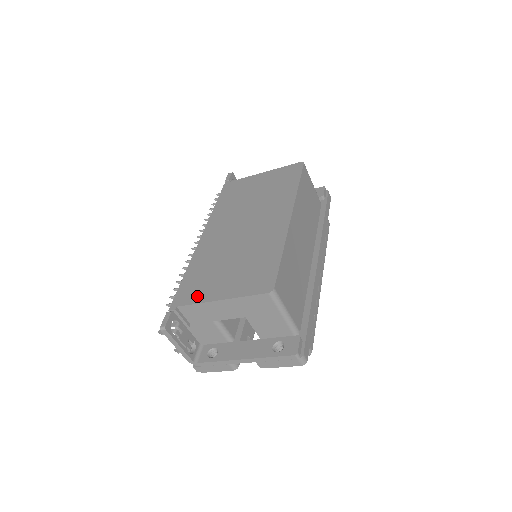
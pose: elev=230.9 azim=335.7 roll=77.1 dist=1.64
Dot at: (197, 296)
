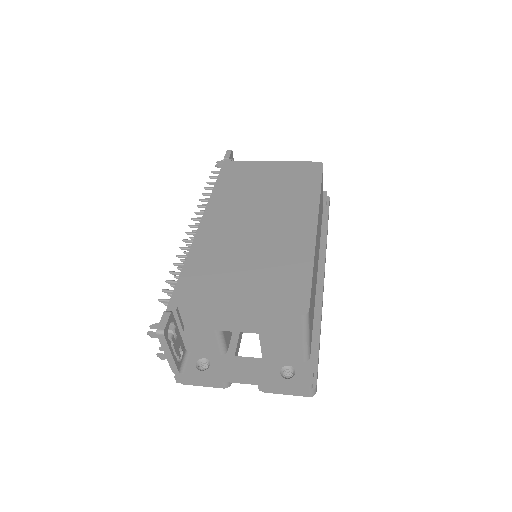
Dot at: (205, 299)
